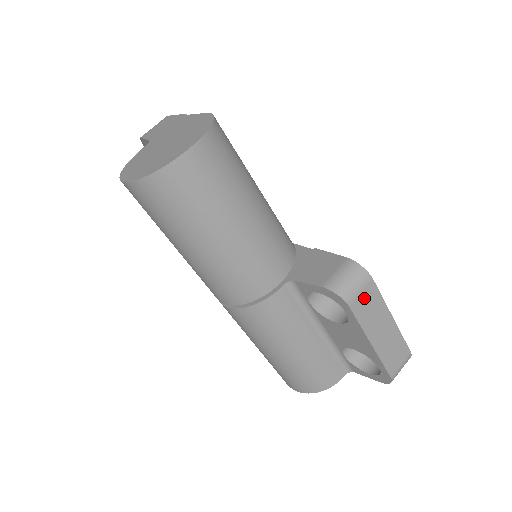
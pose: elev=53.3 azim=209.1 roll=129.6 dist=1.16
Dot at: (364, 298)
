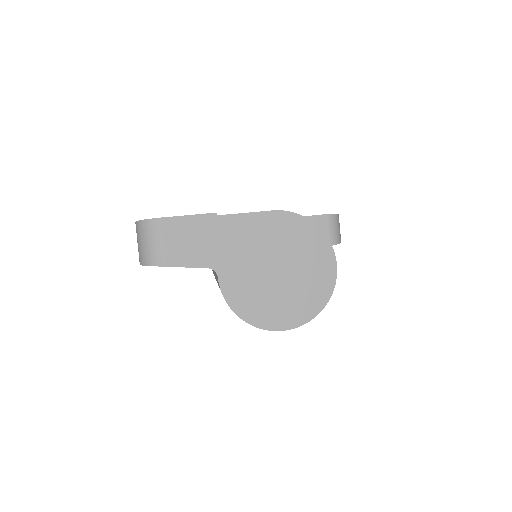
Dot at: occluded
